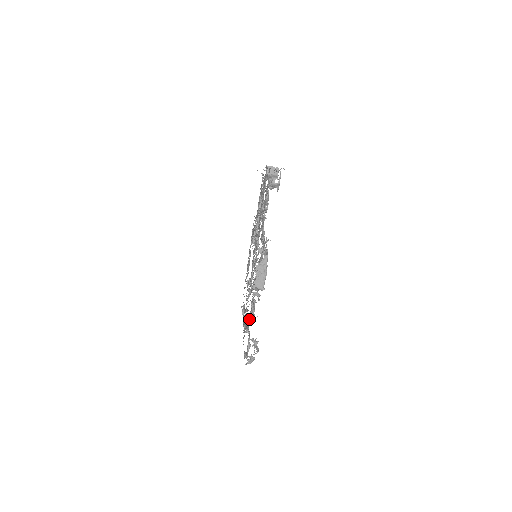
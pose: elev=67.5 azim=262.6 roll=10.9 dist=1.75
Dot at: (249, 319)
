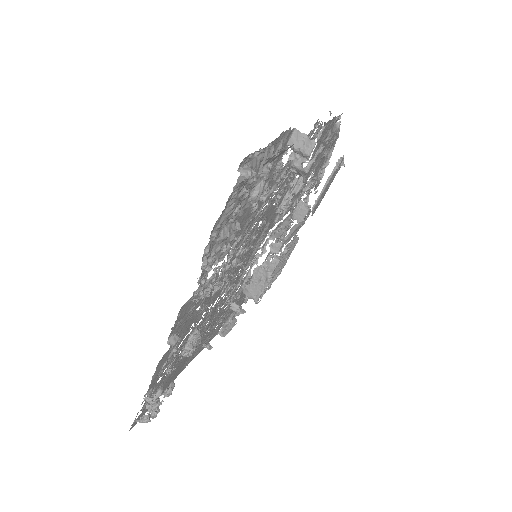
Dot at: (180, 355)
